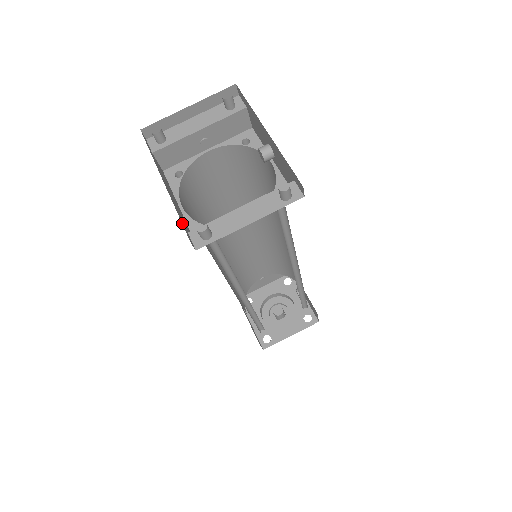
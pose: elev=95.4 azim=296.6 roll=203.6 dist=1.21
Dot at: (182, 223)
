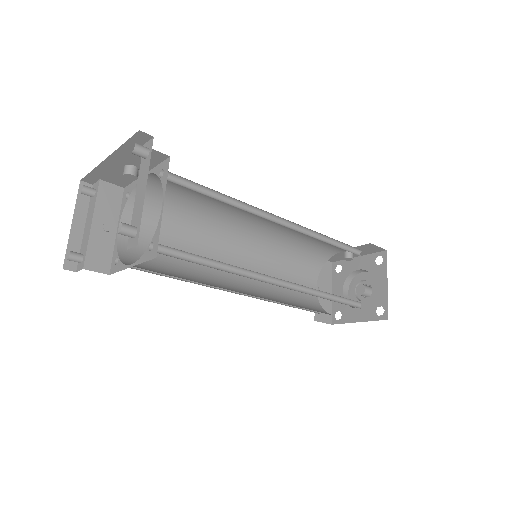
Dot at: occluded
